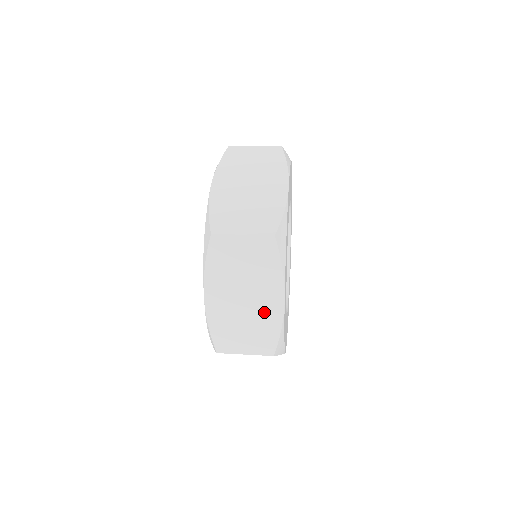
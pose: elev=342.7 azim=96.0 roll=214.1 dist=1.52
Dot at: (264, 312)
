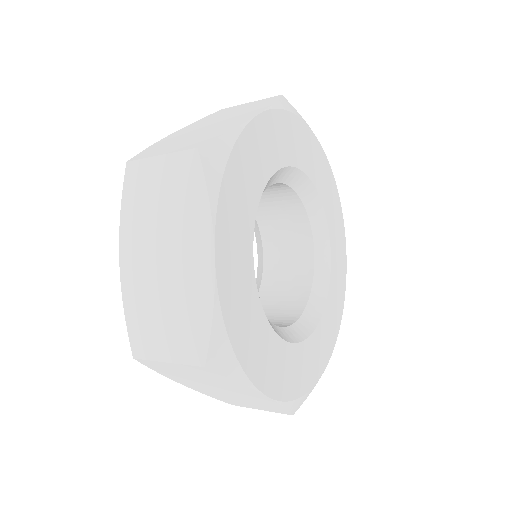
Dot at: (189, 282)
